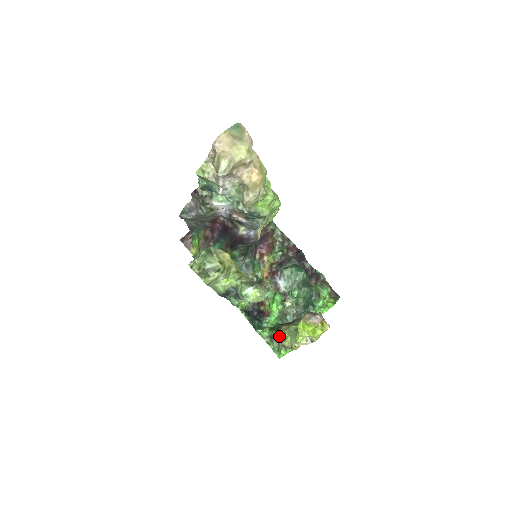
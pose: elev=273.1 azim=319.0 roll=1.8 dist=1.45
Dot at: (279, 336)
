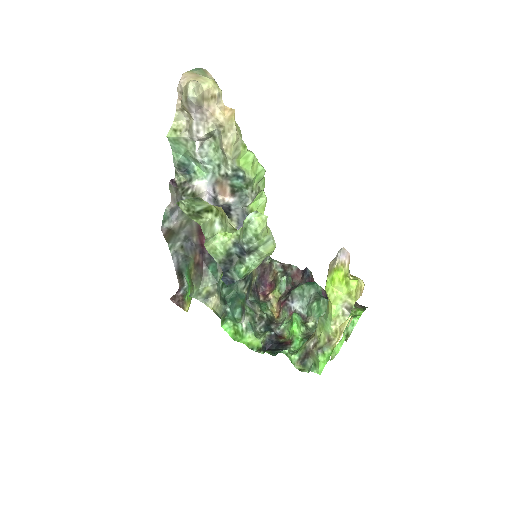
Dot at: (310, 344)
